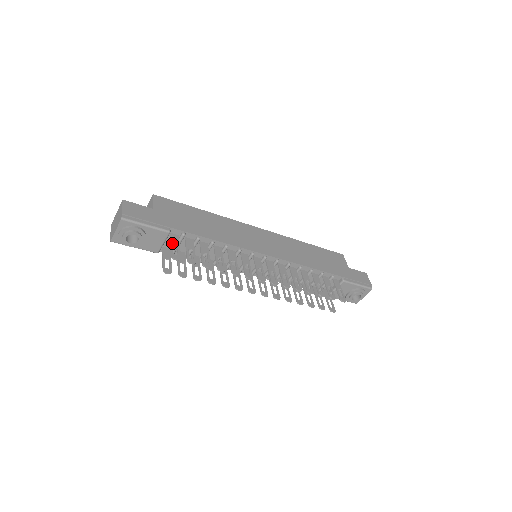
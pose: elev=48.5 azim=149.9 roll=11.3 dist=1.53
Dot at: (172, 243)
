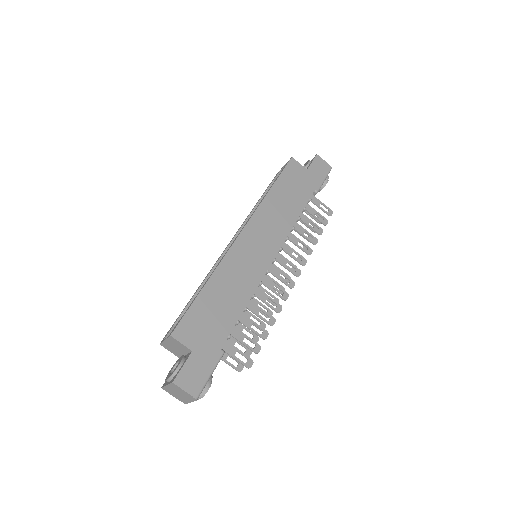
Dot at: (233, 355)
